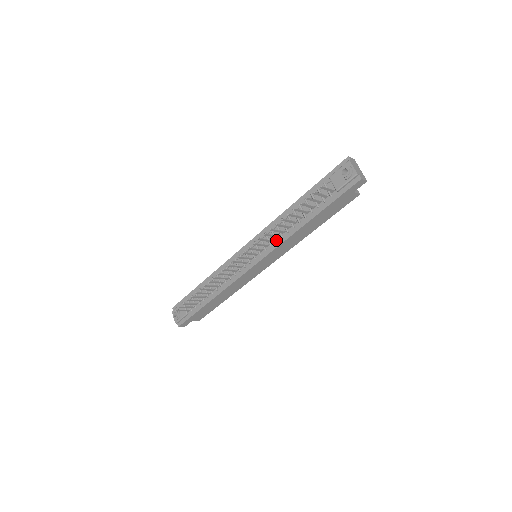
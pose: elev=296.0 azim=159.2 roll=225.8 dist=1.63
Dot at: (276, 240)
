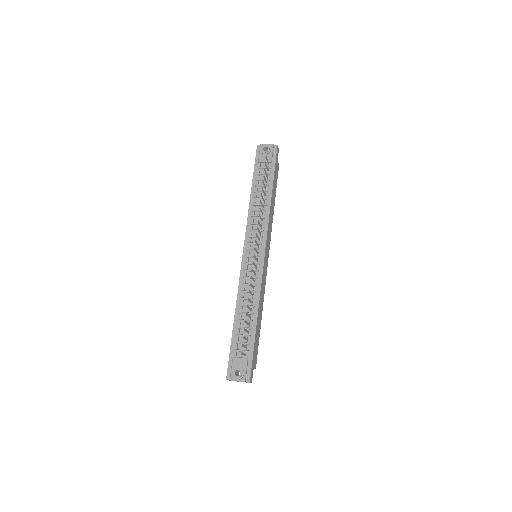
Dot at: (263, 223)
